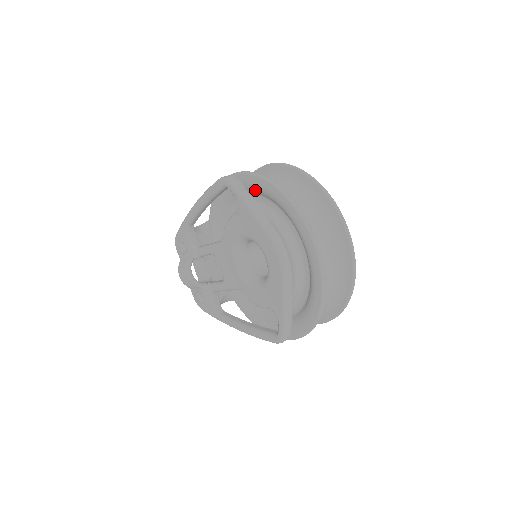
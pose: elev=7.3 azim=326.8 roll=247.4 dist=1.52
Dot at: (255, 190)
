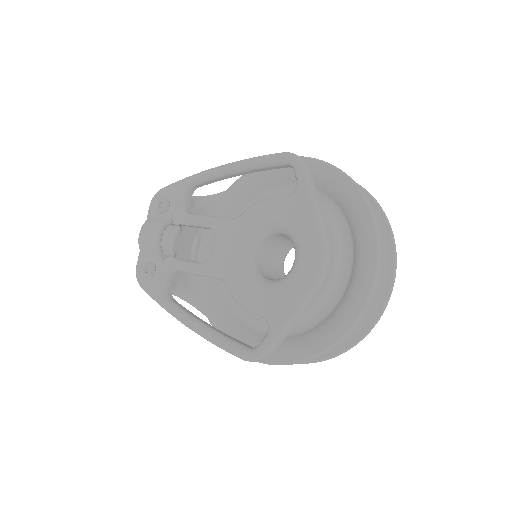
Dot at: (322, 184)
